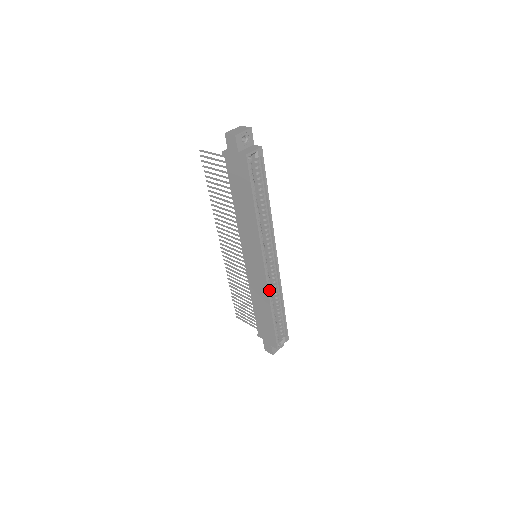
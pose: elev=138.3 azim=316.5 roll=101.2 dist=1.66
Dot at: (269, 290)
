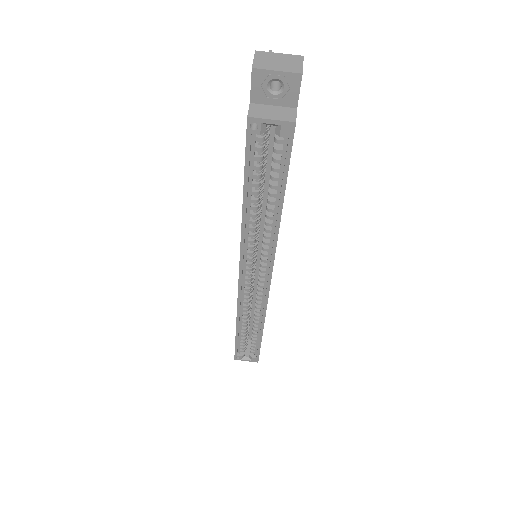
Dot at: (240, 306)
